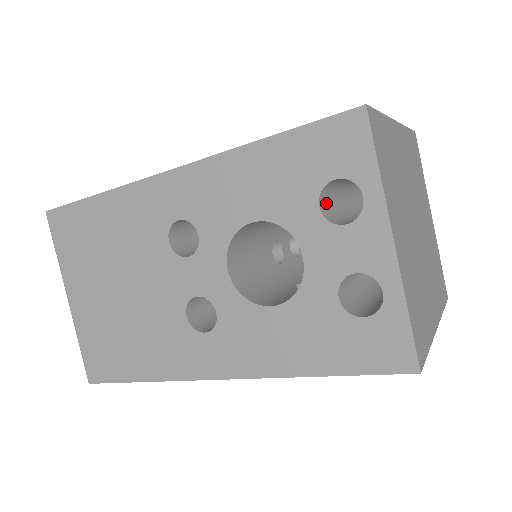
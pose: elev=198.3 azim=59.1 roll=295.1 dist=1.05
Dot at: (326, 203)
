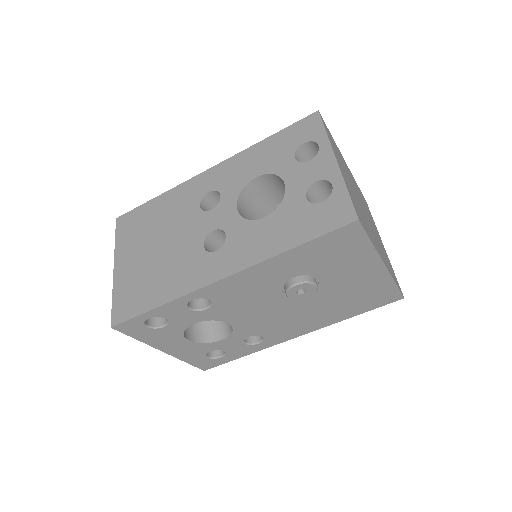
Dot at: occluded
